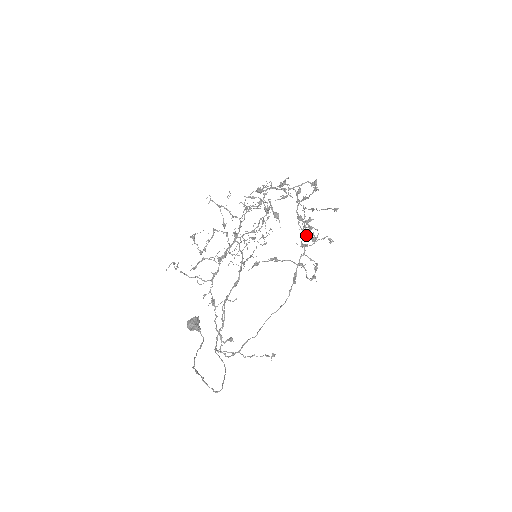
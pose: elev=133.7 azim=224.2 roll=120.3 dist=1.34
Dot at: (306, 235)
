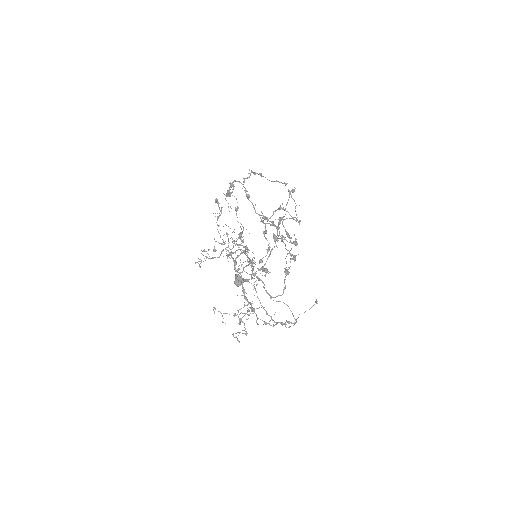
Dot at: occluded
